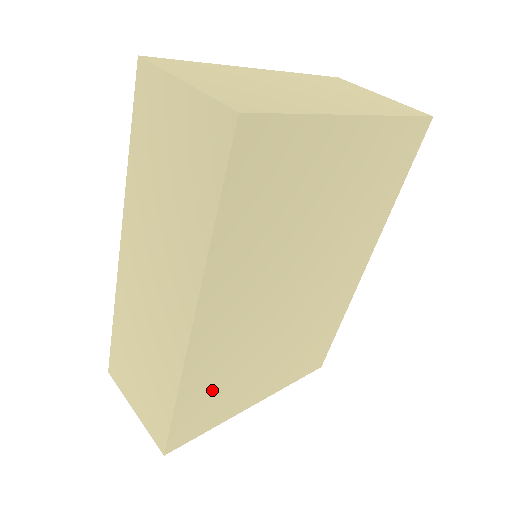
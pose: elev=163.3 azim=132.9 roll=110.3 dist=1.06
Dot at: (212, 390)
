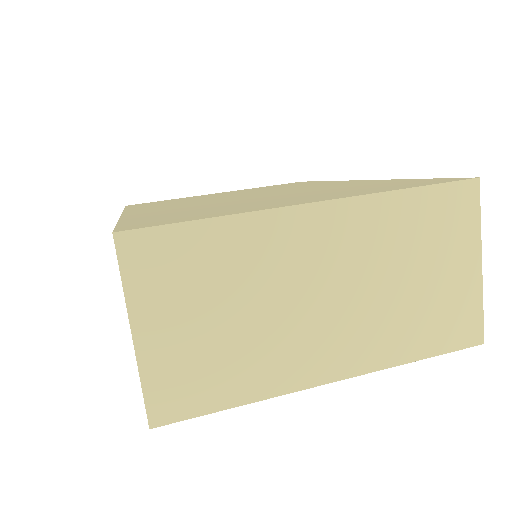
Dot at: occluded
